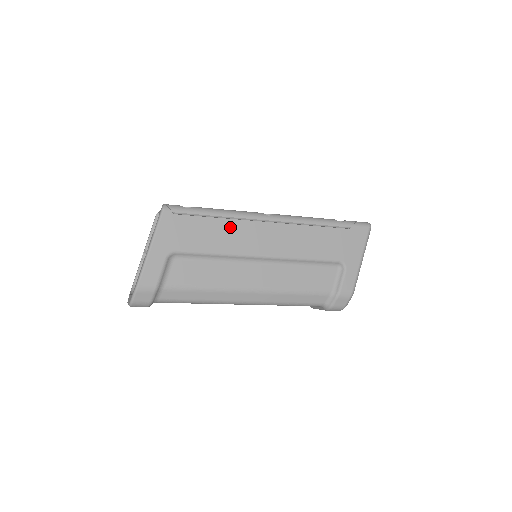
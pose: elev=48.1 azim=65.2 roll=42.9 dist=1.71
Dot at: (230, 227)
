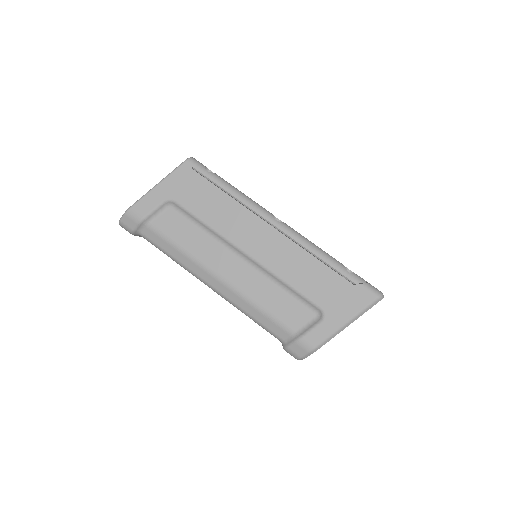
Dot at: (233, 209)
